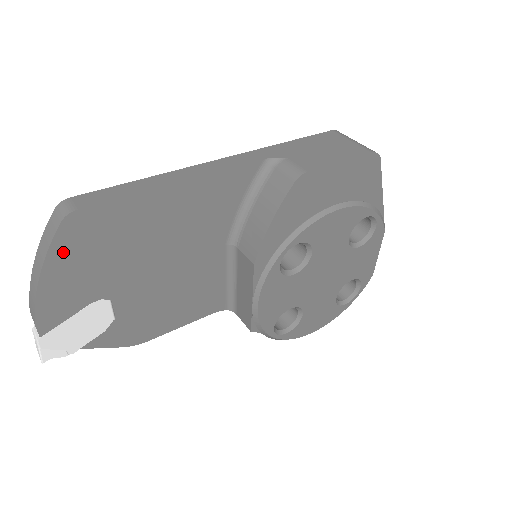
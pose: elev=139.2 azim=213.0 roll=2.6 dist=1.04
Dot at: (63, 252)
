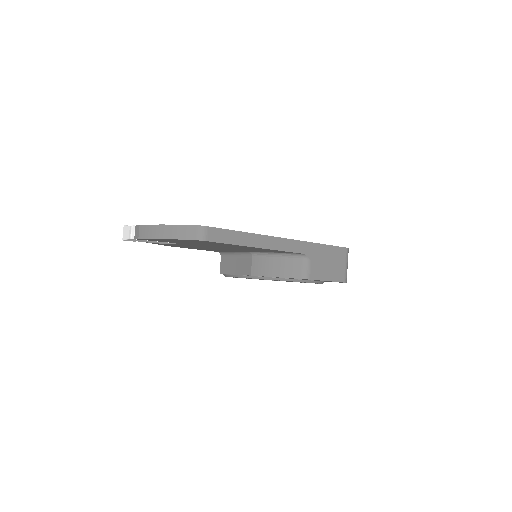
Dot at: (183, 240)
